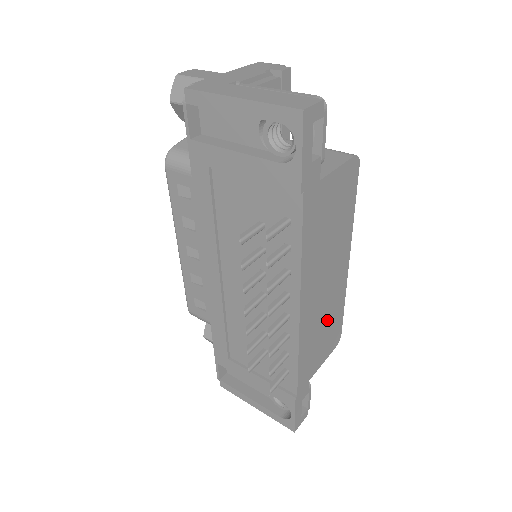
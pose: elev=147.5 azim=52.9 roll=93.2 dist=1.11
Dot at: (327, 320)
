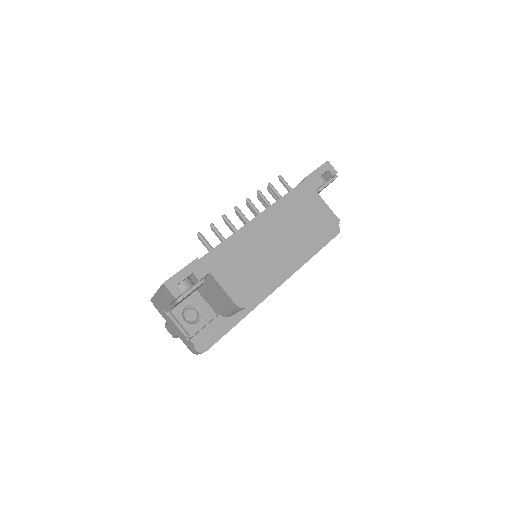
Dot at: (256, 264)
